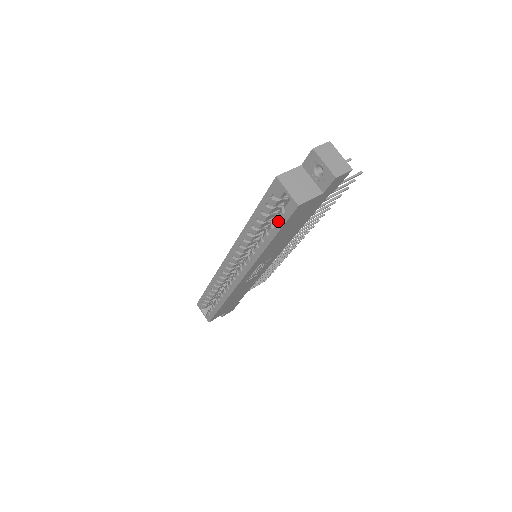
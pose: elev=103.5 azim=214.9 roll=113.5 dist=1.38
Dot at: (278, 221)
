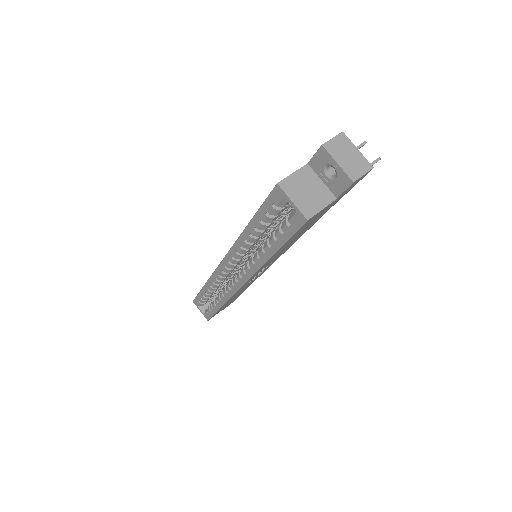
Dot at: (282, 234)
